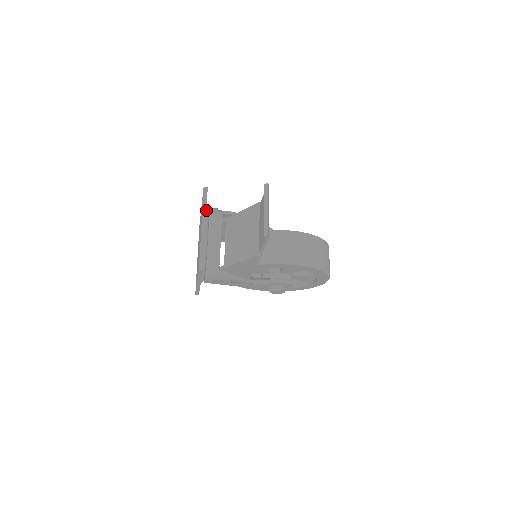
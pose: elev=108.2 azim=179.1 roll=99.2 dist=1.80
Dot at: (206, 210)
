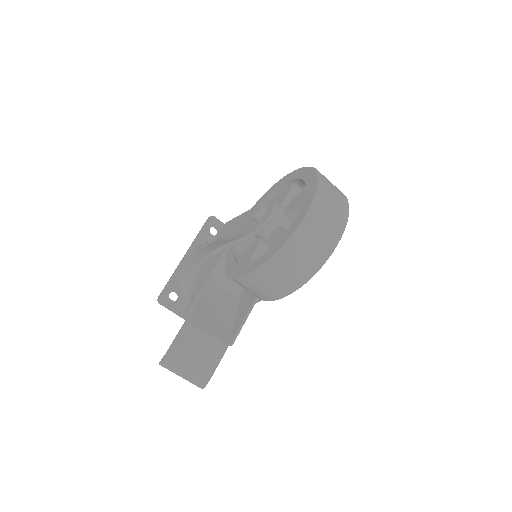
Dot at: (182, 288)
